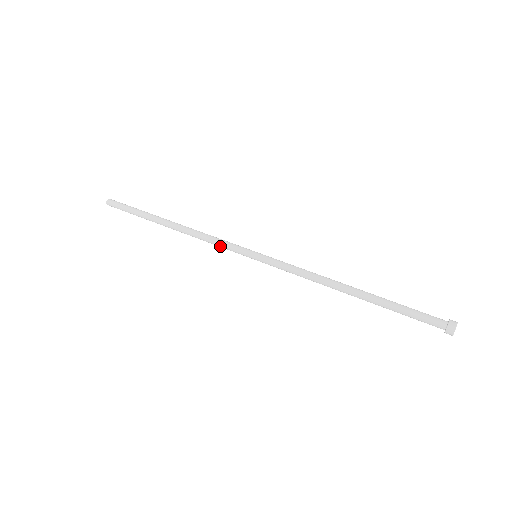
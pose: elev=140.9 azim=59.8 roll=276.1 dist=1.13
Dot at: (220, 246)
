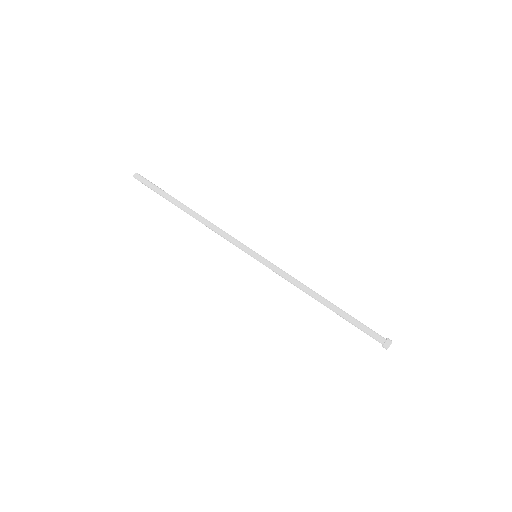
Dot at: (228, 240)
